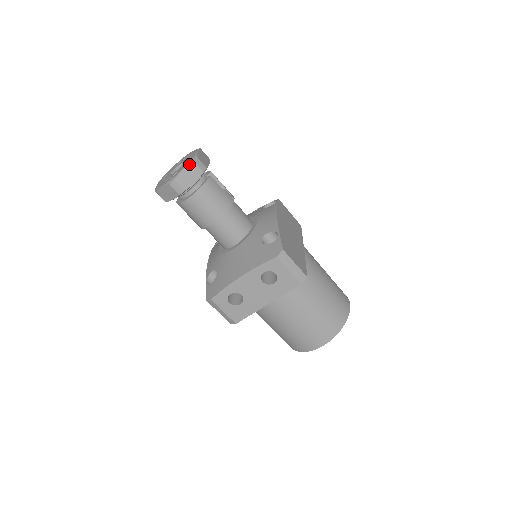
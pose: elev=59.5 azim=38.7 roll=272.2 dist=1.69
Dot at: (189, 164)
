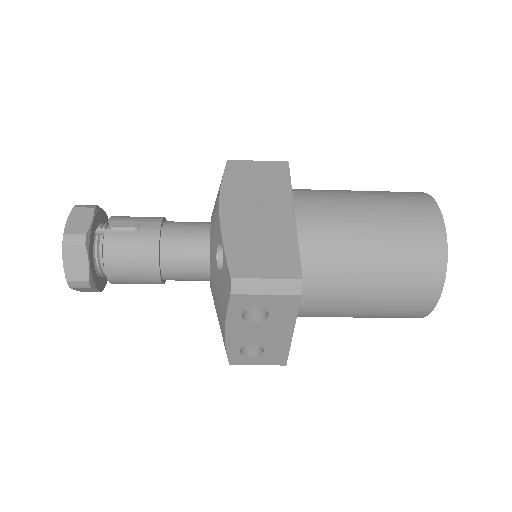
Dot at: (62, 251)
